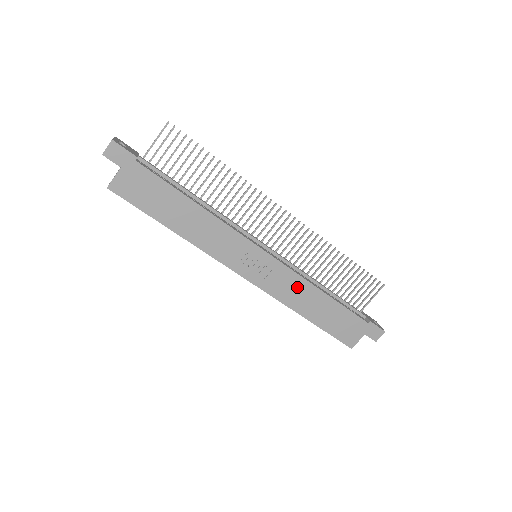
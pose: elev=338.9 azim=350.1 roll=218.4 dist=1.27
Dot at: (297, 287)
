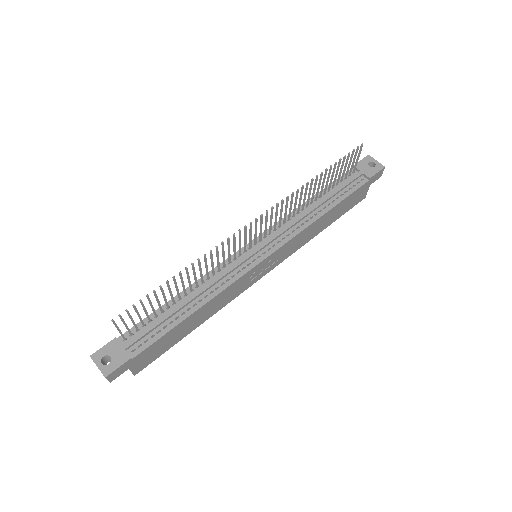
Dot at: (303, 236)
